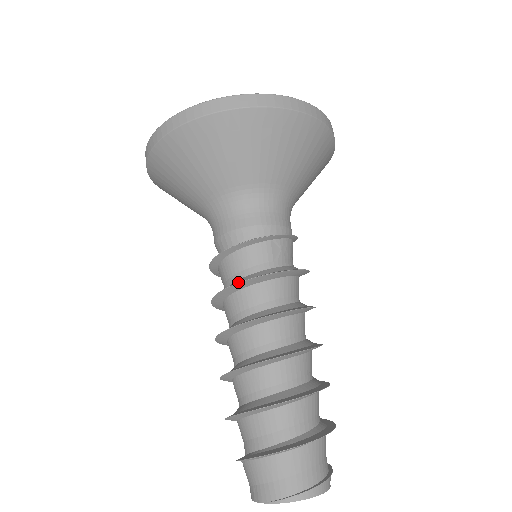
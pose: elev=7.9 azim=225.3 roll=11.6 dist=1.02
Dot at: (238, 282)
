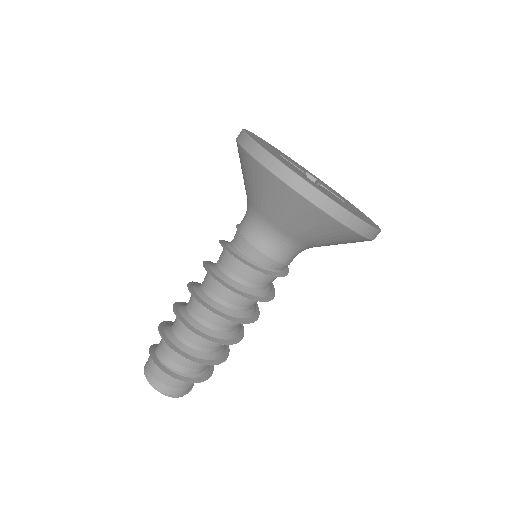
Dot at: (245, 291)
